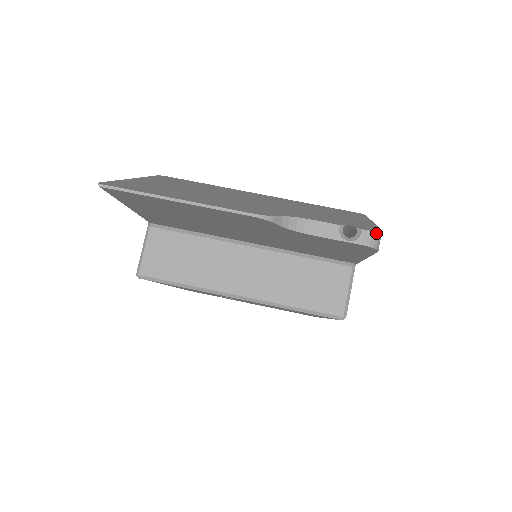
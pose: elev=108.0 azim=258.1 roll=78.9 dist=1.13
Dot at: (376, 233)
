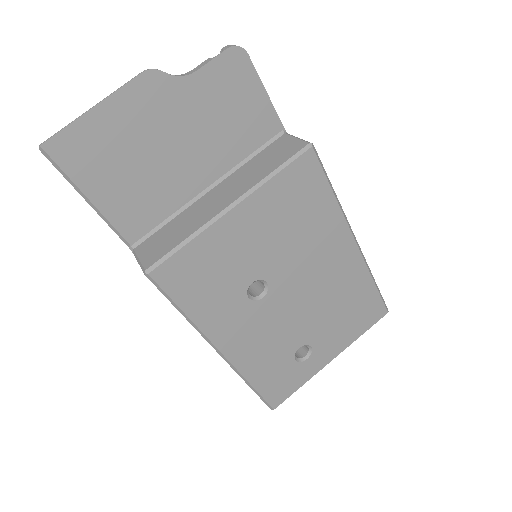
Dot at: (232, 45)
